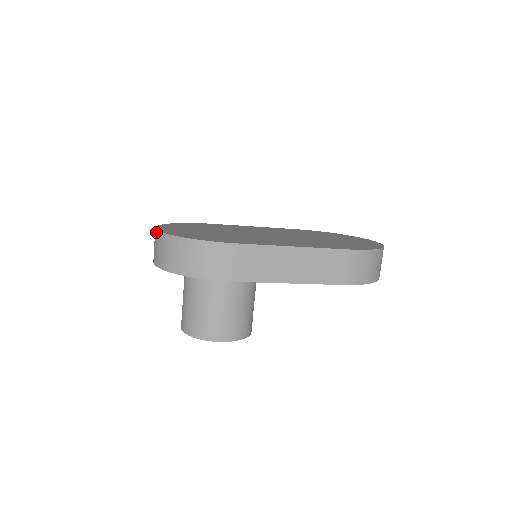
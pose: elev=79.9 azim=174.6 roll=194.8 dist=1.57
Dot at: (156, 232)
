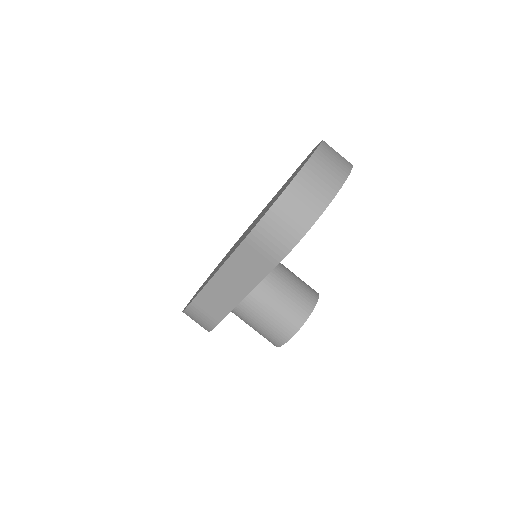
Dot at: occluded
